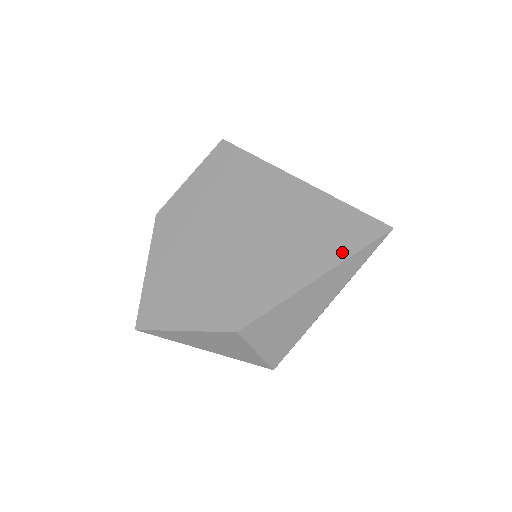
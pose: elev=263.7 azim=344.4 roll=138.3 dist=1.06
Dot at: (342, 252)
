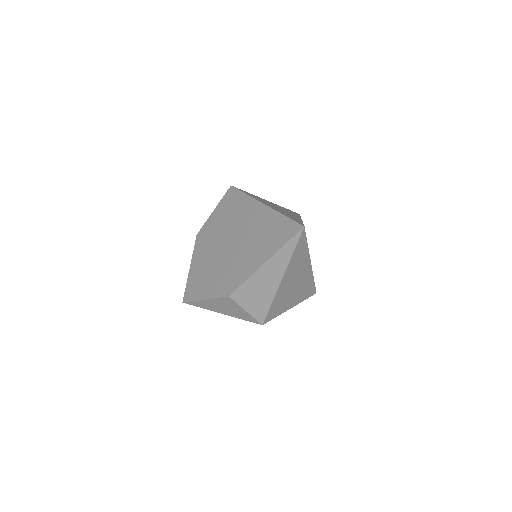
Dot at: (280, 244)
